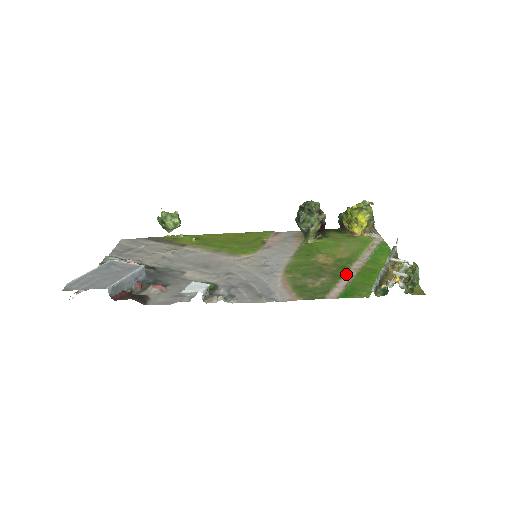
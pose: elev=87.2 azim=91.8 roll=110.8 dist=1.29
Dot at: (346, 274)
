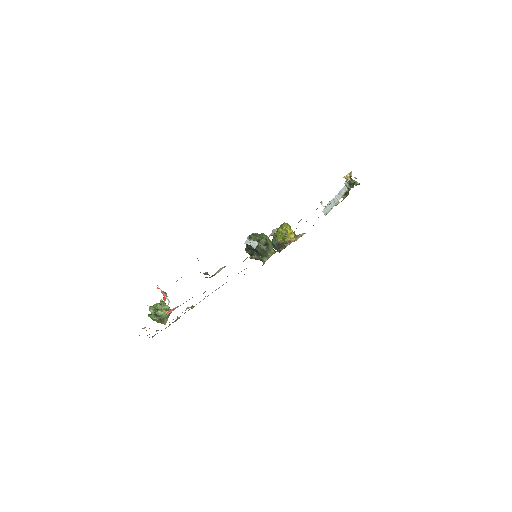
Dot at: occluded
